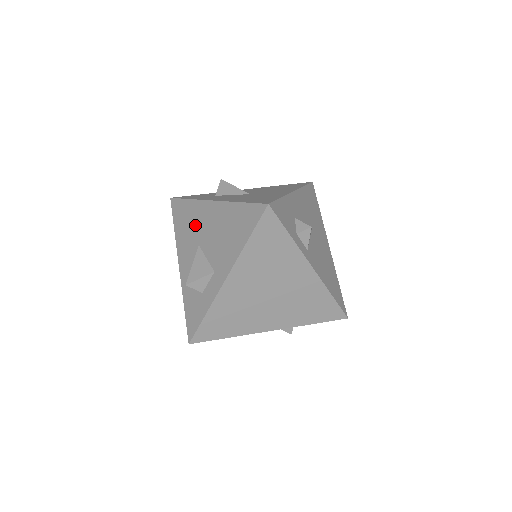
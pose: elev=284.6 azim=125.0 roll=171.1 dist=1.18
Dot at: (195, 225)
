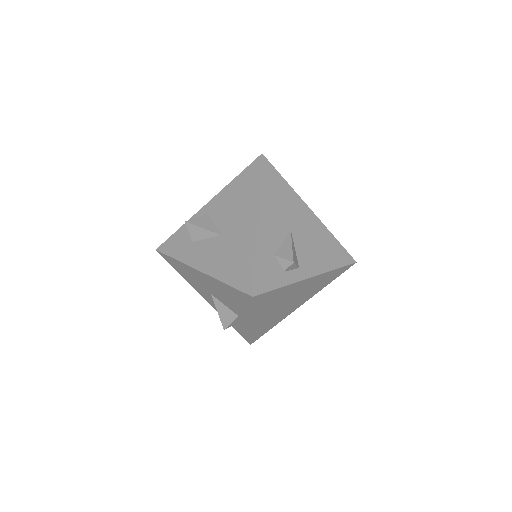
Dot at: (196, 280)
